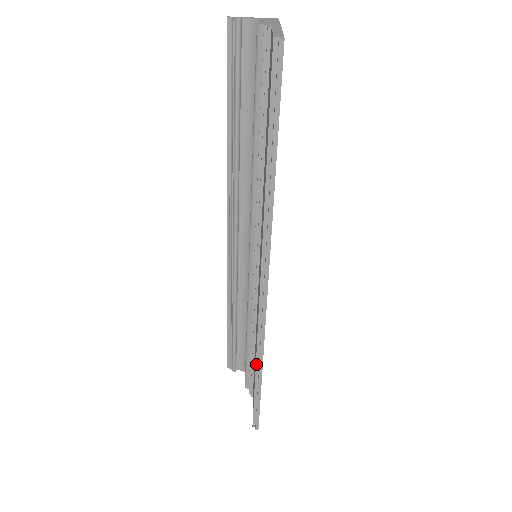
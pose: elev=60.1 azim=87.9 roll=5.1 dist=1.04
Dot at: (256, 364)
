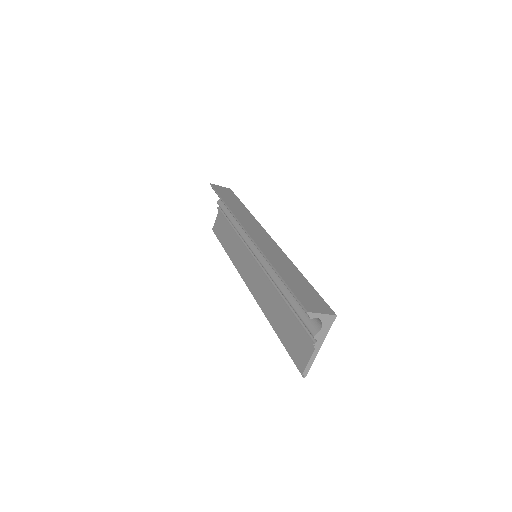
Dot at: occluded
